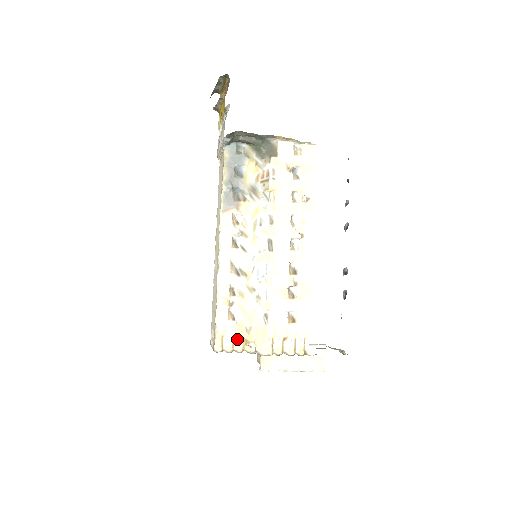
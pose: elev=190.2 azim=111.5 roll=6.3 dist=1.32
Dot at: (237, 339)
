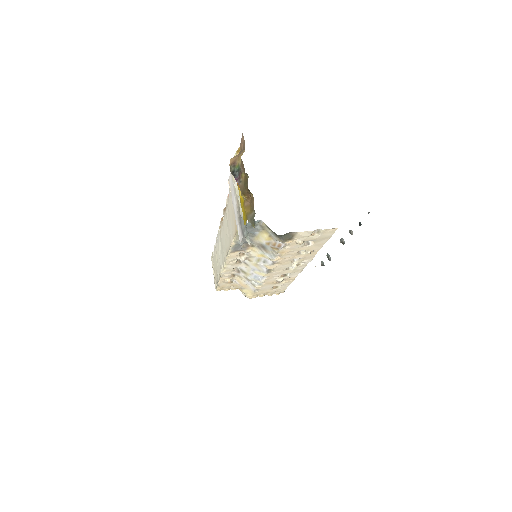
Dot at: (233, 287)
